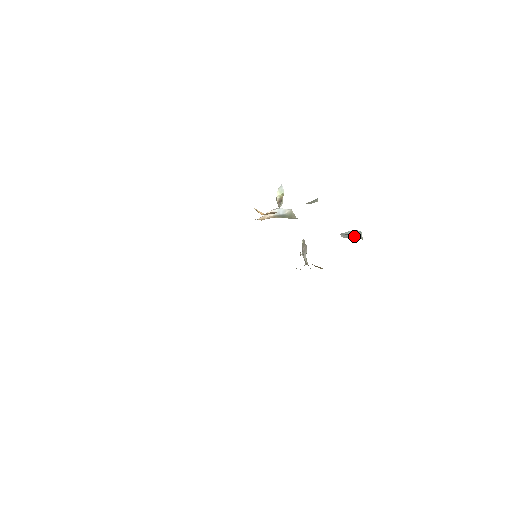
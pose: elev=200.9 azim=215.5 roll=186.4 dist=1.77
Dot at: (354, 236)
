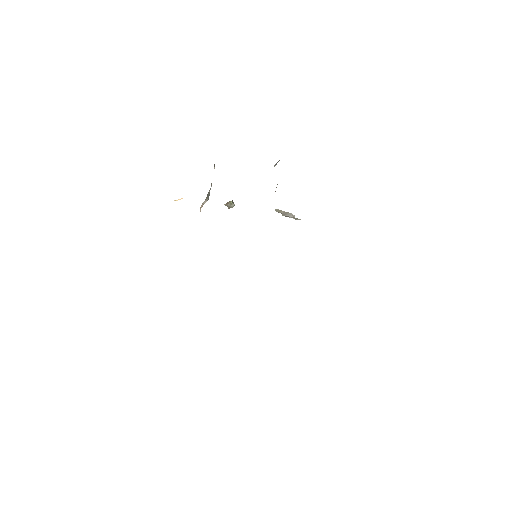
Dot at: occluded
